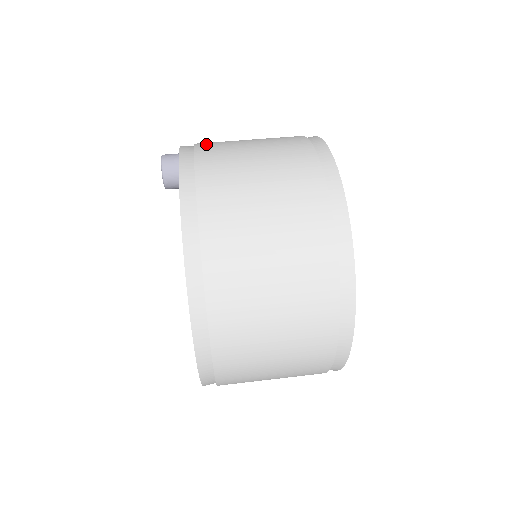
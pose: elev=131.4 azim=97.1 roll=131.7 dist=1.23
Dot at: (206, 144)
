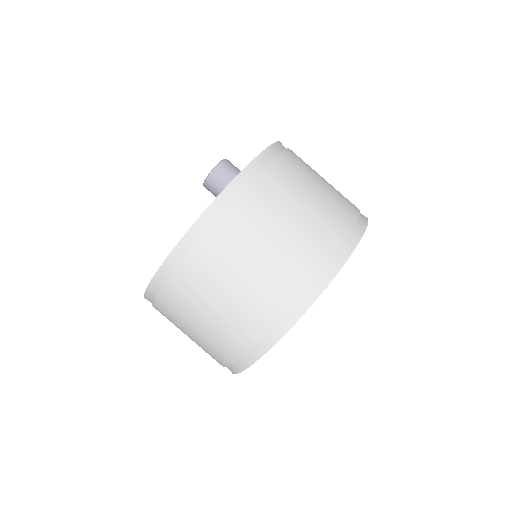
Dot at: (222, 231)
